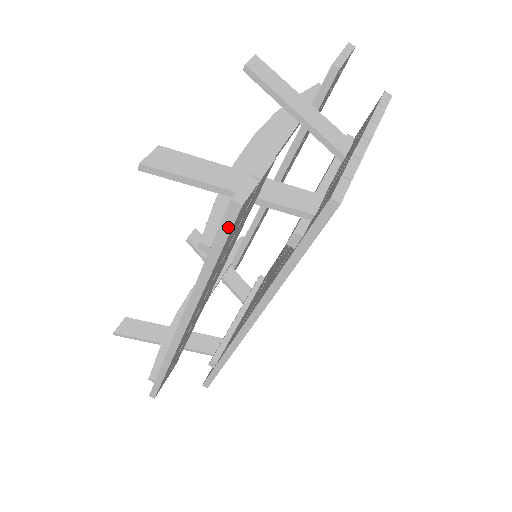
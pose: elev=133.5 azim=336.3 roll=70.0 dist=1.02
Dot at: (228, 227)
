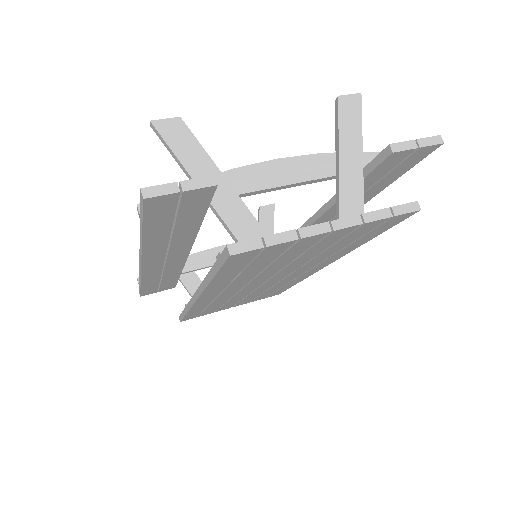
Dot at: (142, 208)
